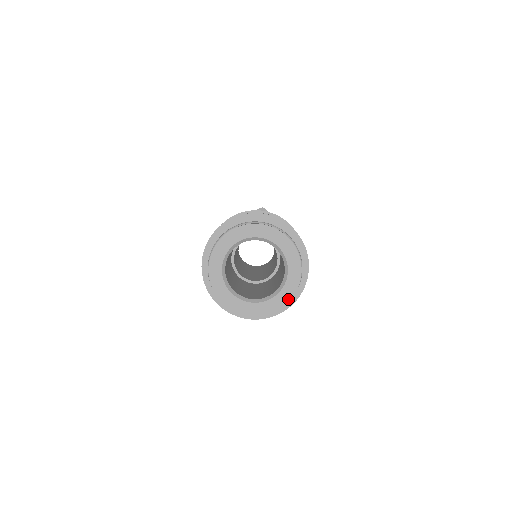
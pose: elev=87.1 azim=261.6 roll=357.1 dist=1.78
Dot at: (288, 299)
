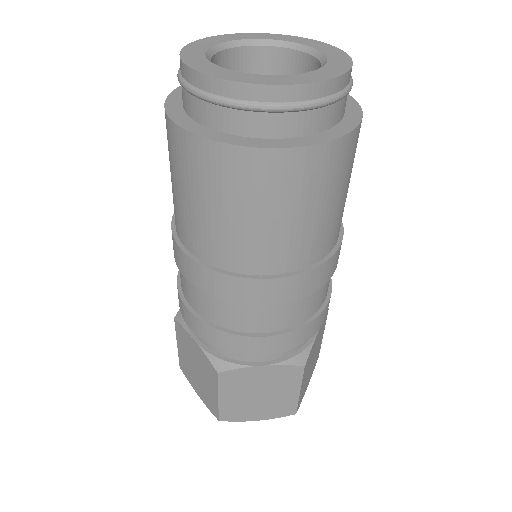
Dot at: (346, 57)
